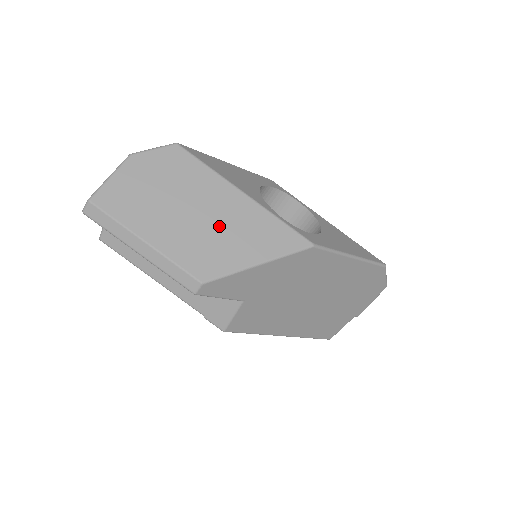
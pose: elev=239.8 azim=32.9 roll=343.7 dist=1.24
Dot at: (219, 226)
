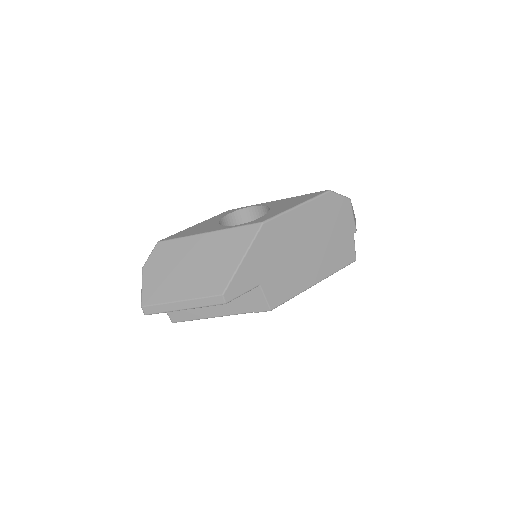
Dot at: (208, 260)
